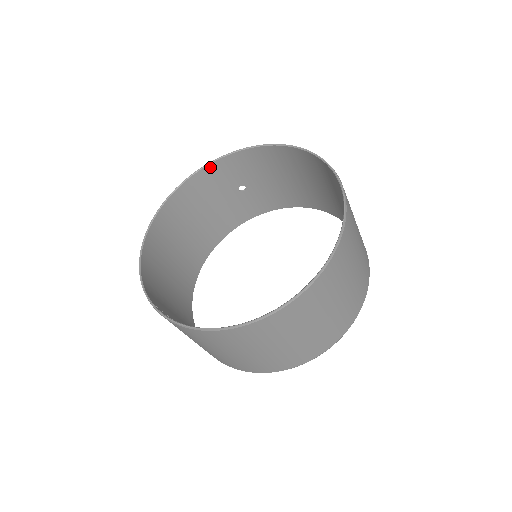
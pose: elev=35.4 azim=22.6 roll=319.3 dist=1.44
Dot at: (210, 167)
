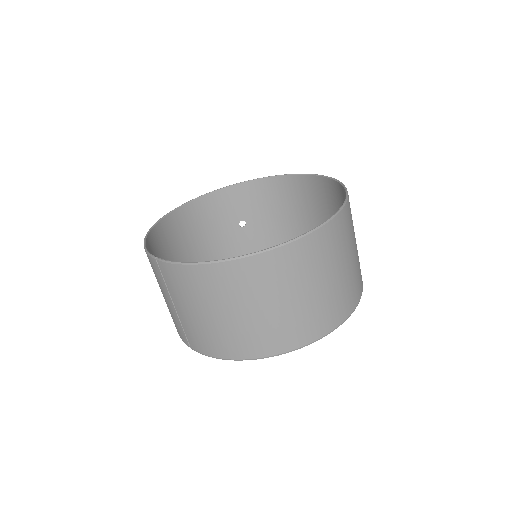
Dot at: (219, 193)
